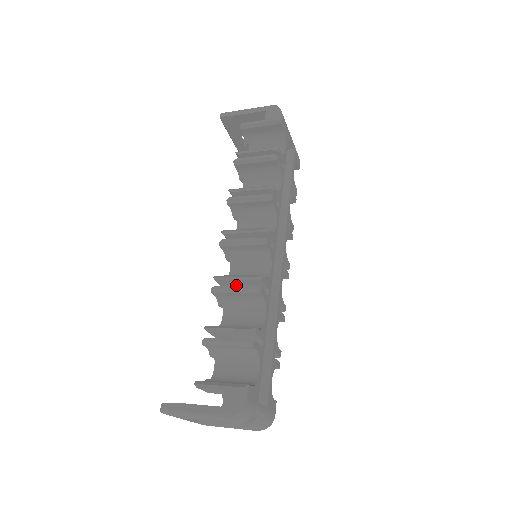
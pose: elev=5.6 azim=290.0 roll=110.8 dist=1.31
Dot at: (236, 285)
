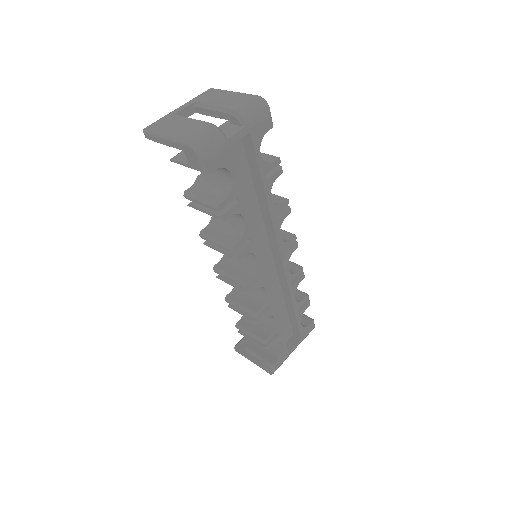
Dot at: occluded
